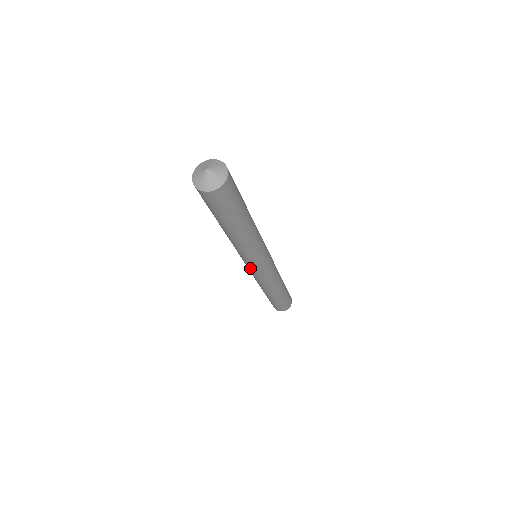
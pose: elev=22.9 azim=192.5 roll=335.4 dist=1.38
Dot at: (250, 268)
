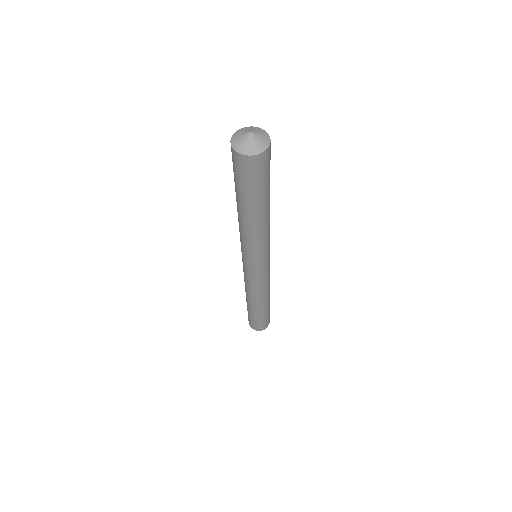
Dot at: (243, 261)
